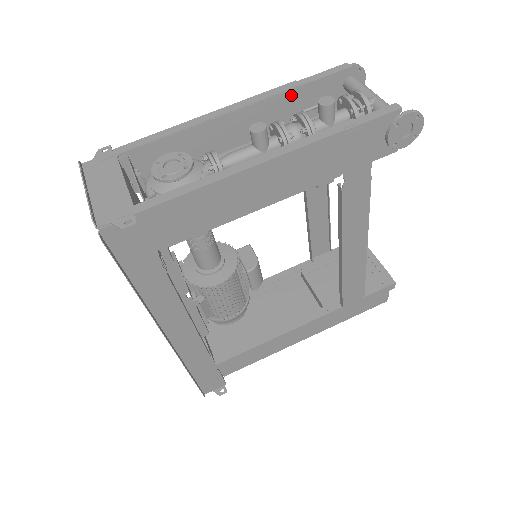
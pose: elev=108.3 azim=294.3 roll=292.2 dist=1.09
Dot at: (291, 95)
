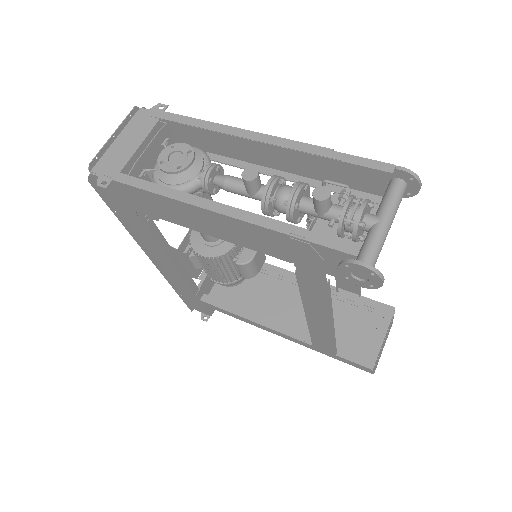
Dot at: (327, 158)
